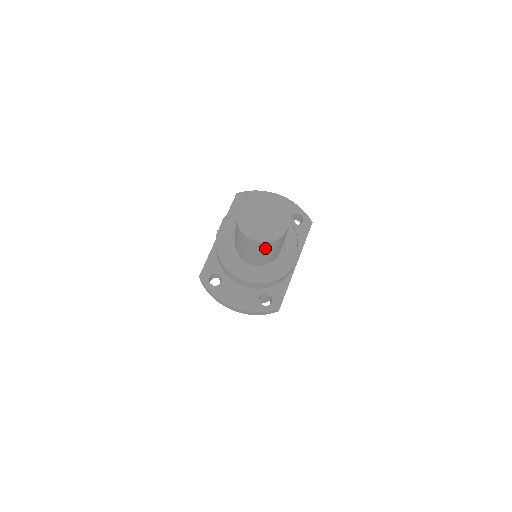
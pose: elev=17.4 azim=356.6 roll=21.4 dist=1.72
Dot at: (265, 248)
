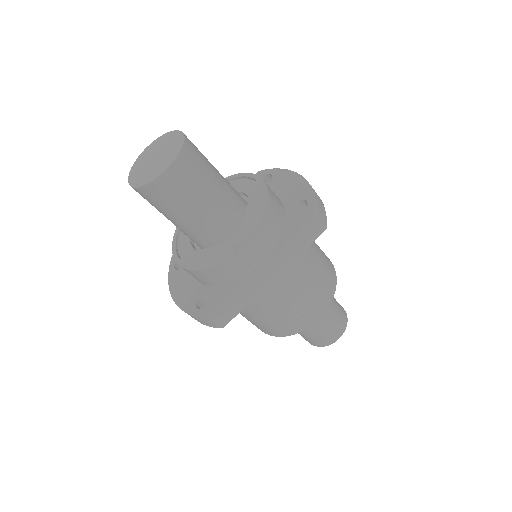
Dot at: (154, 203)
